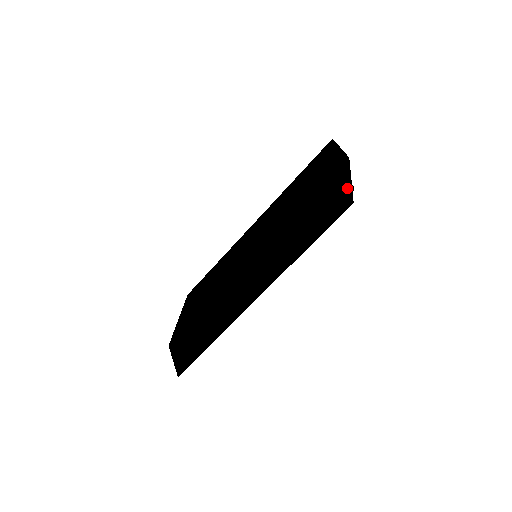
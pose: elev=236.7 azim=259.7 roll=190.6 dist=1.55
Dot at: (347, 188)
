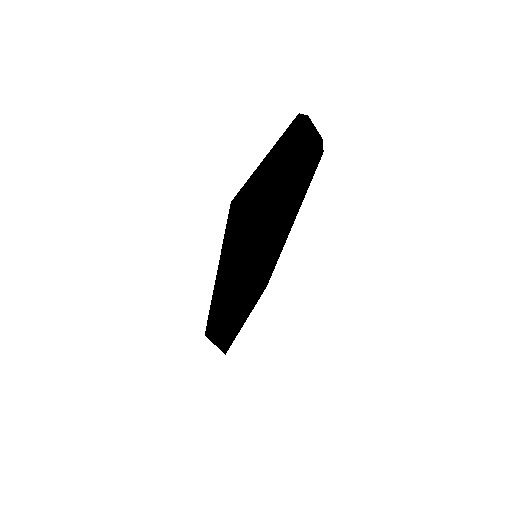
Dot at: (249, 230)
